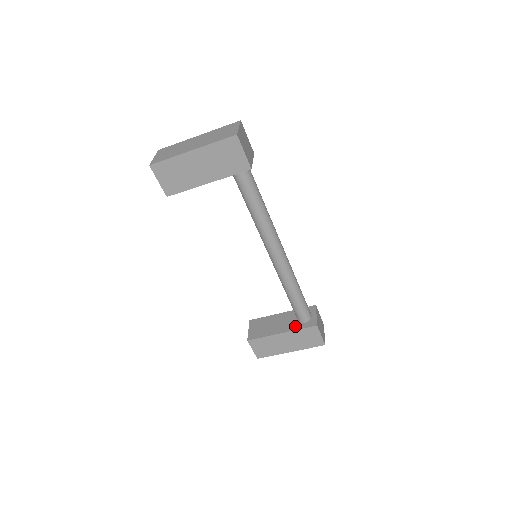
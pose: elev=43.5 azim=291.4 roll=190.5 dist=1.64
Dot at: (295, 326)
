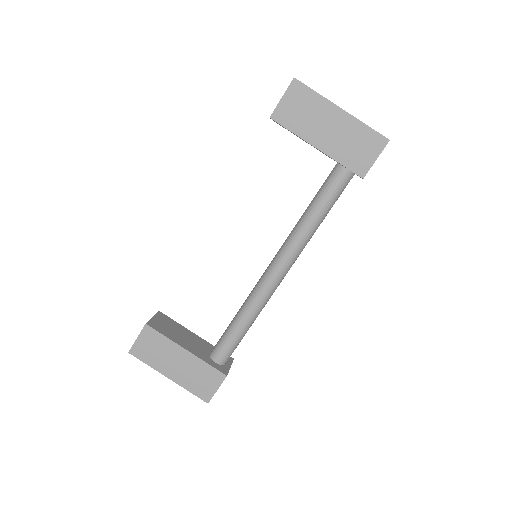
Dot at: (204, 356)
